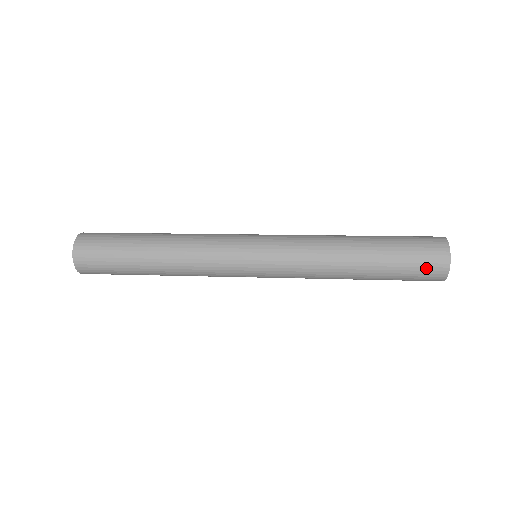
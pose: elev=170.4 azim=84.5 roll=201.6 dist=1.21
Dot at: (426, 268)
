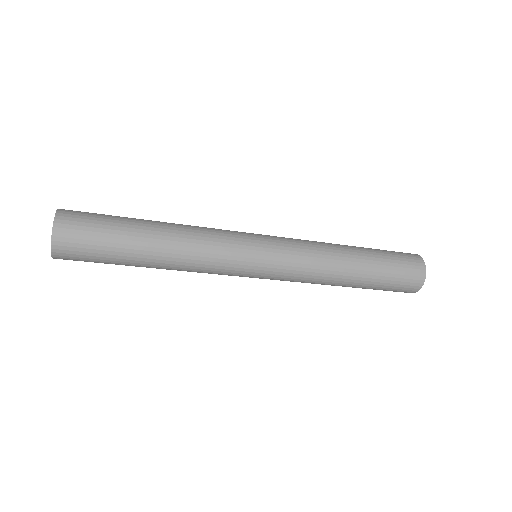
Dot at: (406, 283)
